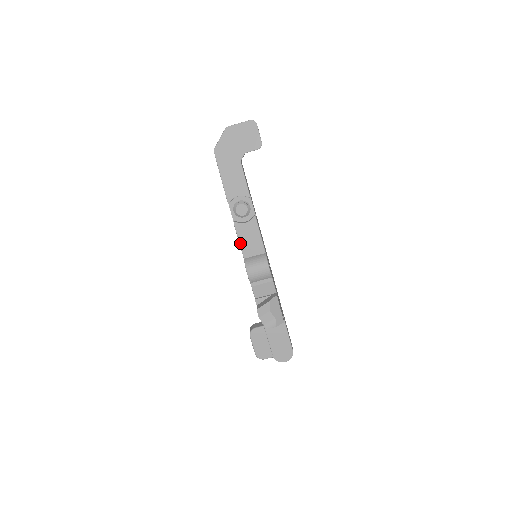
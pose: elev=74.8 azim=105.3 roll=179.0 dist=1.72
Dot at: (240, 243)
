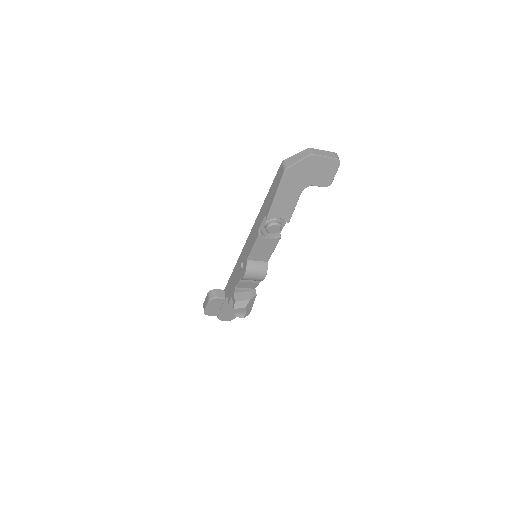
Dot at: (253, 249)
